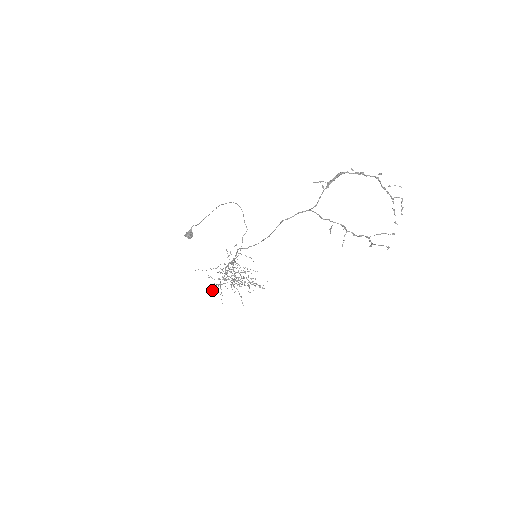
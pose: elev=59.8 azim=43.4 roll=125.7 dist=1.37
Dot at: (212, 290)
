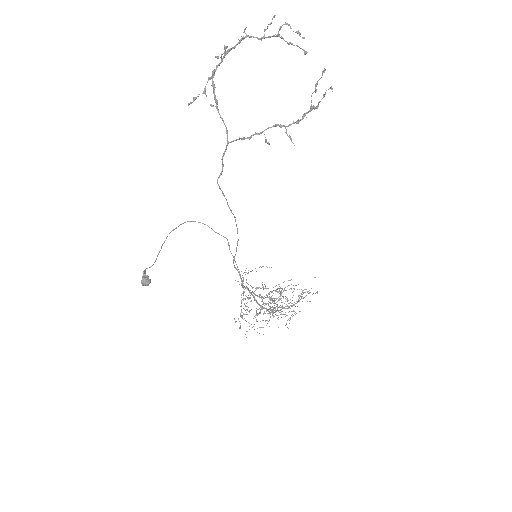
Dot at: occluded
